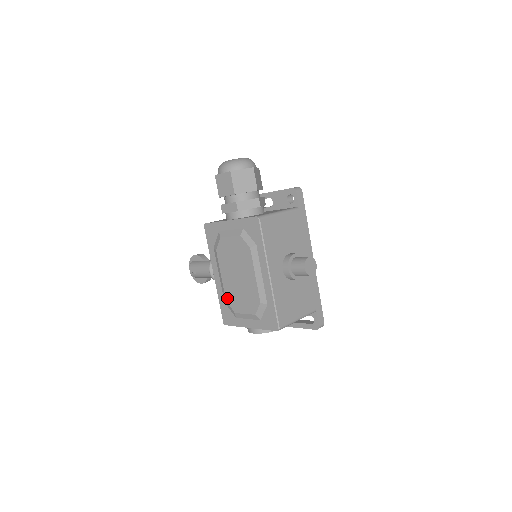
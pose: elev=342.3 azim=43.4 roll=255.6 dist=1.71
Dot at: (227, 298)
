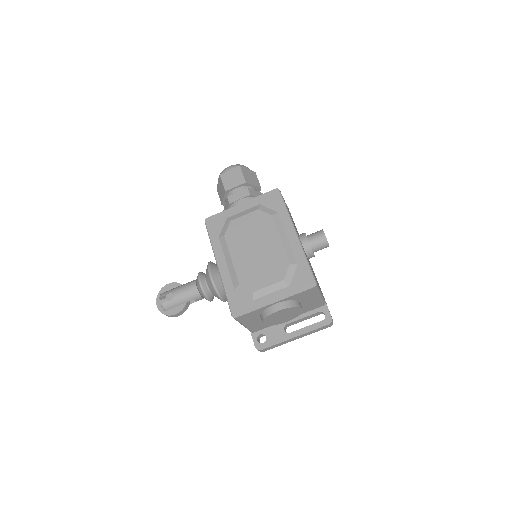
Dot at: (241, 280)
